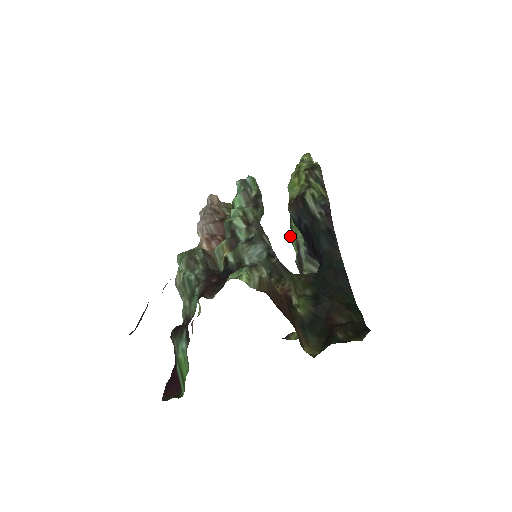
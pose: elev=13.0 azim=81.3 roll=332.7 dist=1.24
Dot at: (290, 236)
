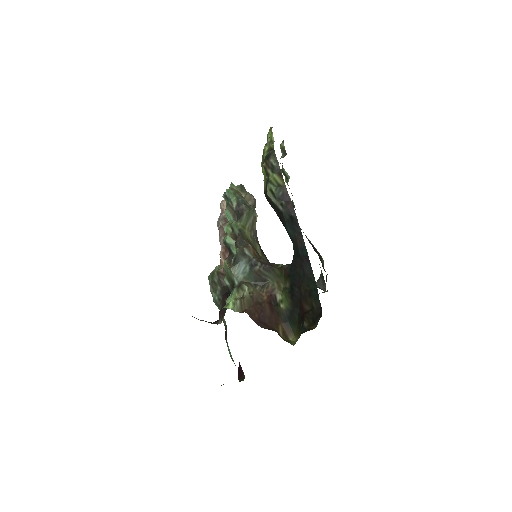
Dot at: (293, 205)
